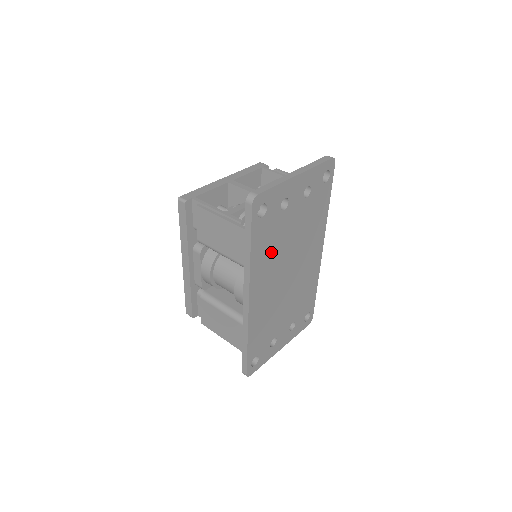
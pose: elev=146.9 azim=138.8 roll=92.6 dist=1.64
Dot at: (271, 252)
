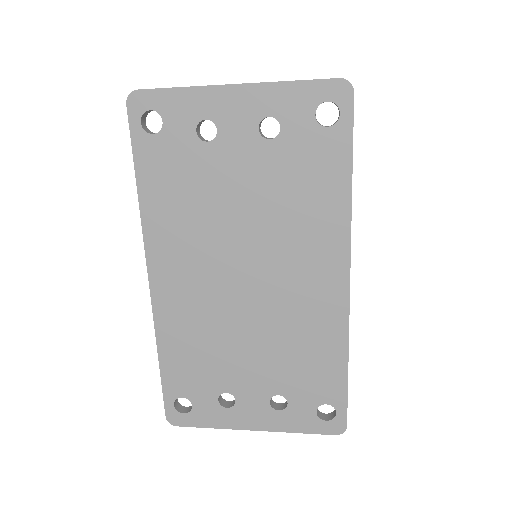
Dot at: (188, 211)
